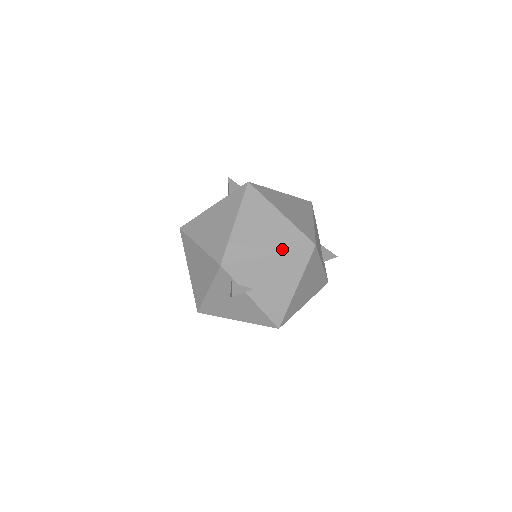
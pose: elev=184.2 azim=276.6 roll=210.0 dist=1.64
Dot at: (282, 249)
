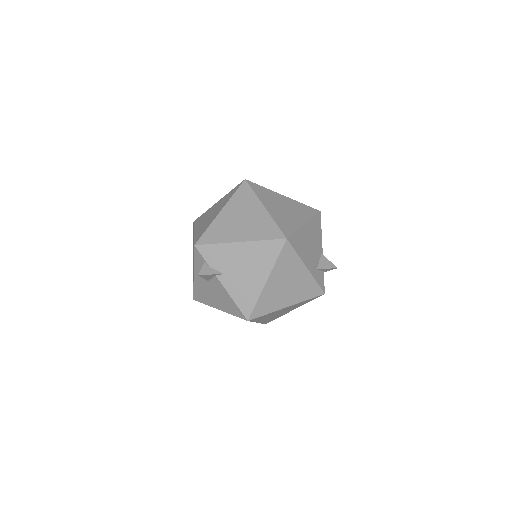
Dot at: (253, 238)
